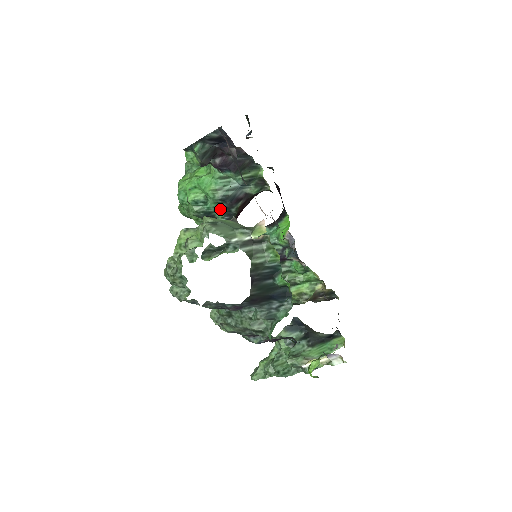
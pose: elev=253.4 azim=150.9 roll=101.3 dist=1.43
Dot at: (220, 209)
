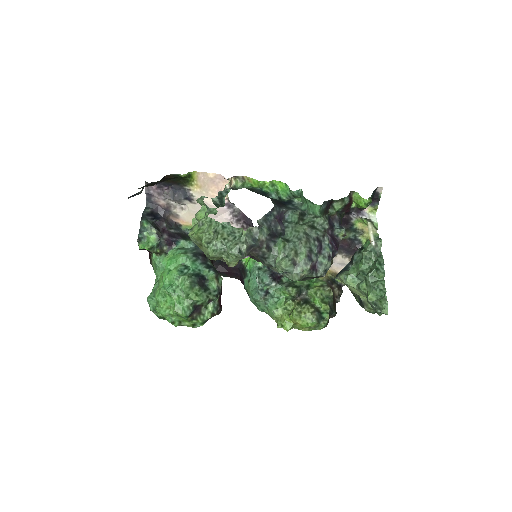
Dot at: (201, 267)
